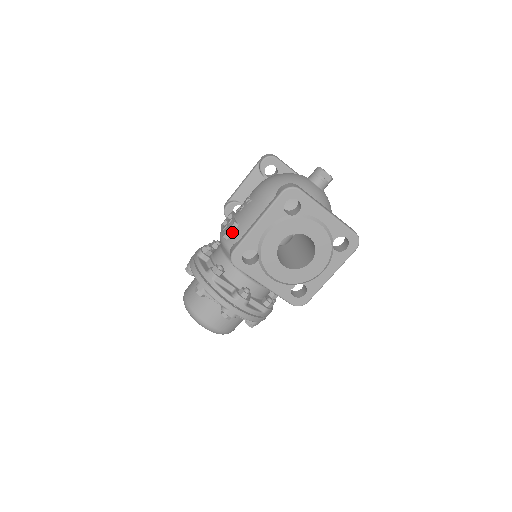
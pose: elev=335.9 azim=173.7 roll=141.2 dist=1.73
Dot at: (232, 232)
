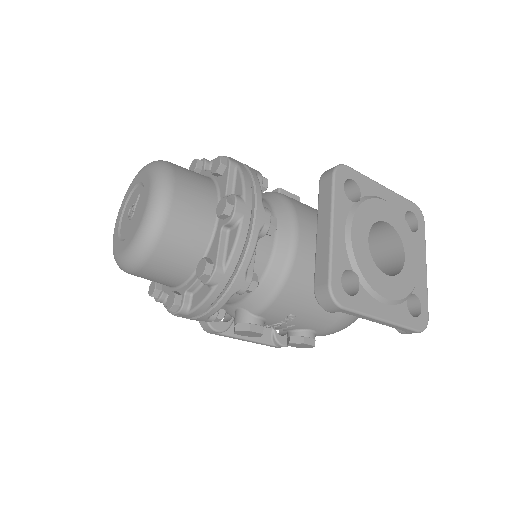
Dot at: occluded
